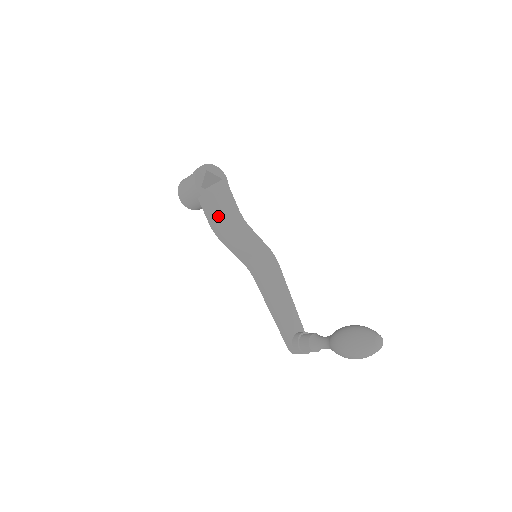
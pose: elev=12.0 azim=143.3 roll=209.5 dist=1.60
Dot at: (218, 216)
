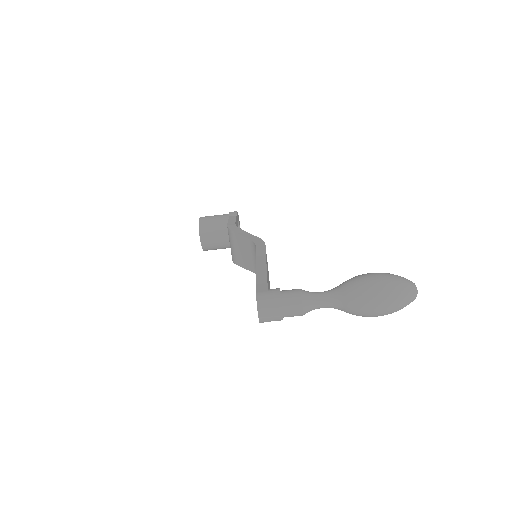
Dot at: occluded
